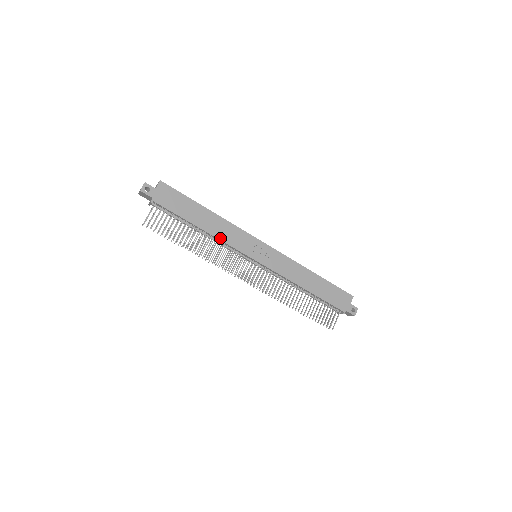
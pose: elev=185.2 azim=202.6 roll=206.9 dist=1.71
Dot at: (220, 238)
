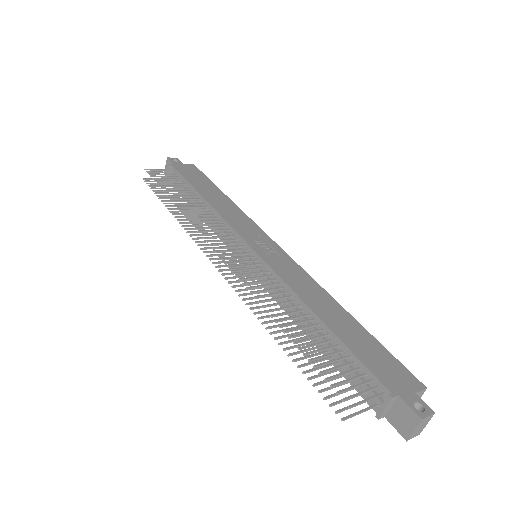
Dot at: (219, 211)
